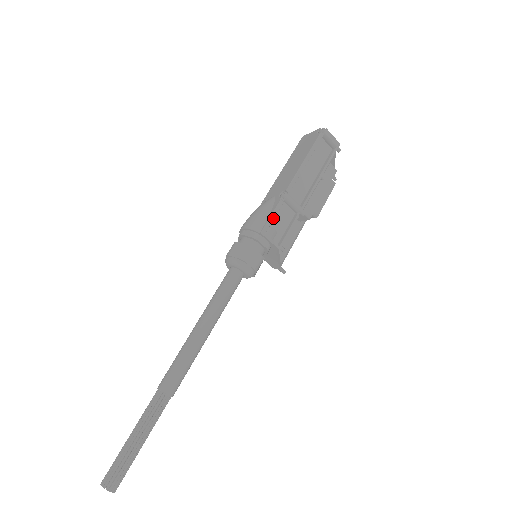
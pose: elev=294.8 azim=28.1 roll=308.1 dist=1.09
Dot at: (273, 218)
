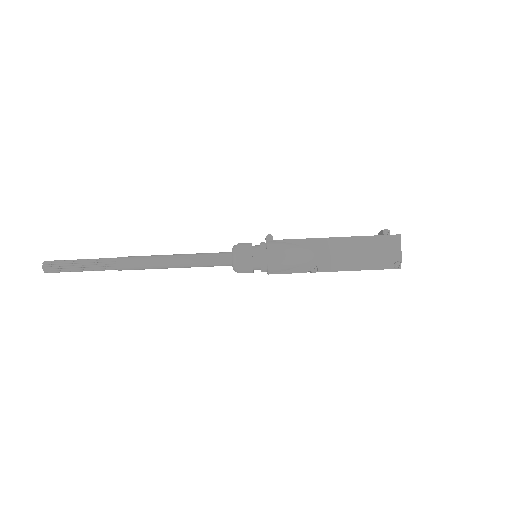
Dot at: (287, 273)
